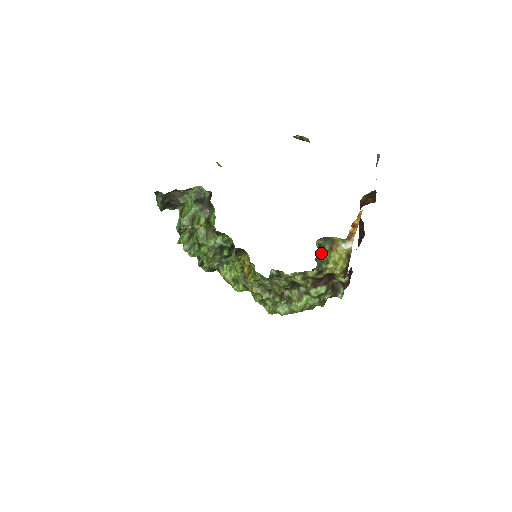
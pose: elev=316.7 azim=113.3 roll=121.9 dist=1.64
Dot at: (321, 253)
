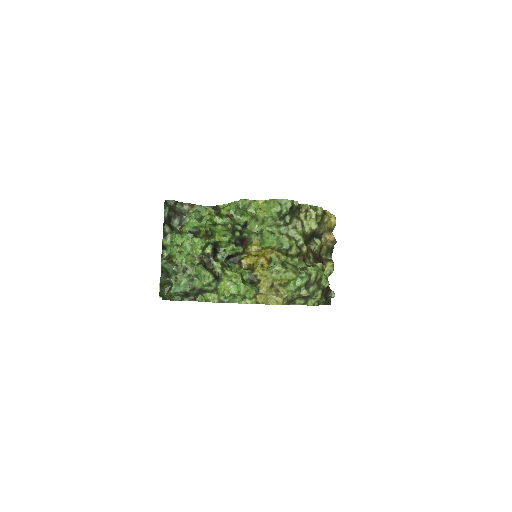
Dot at: occluded
